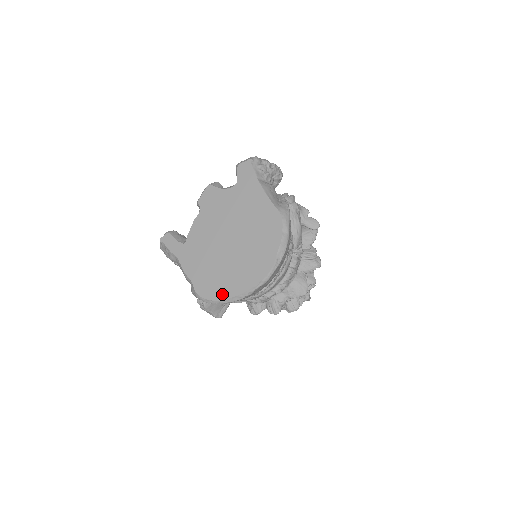
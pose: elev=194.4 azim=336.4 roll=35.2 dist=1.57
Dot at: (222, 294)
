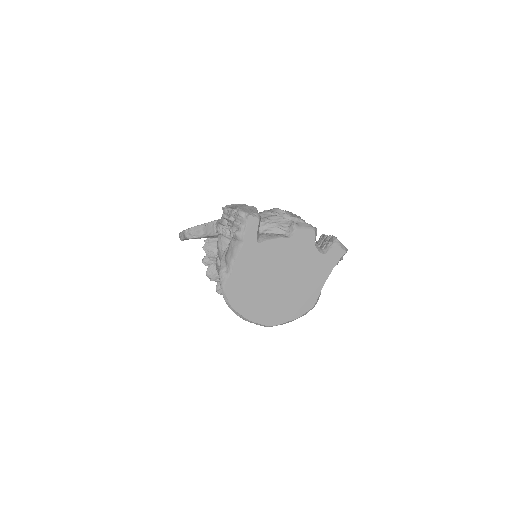
Dot at: (237, 305)
